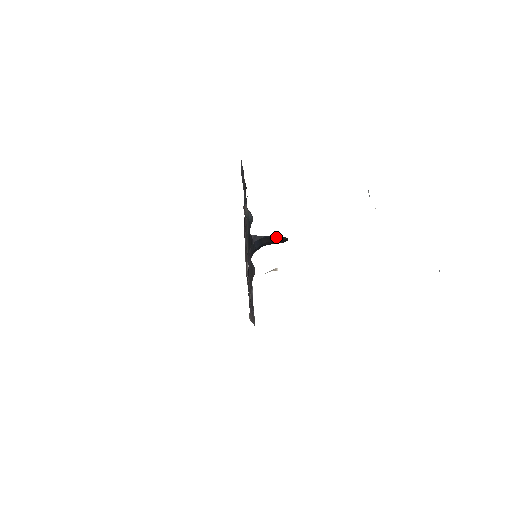
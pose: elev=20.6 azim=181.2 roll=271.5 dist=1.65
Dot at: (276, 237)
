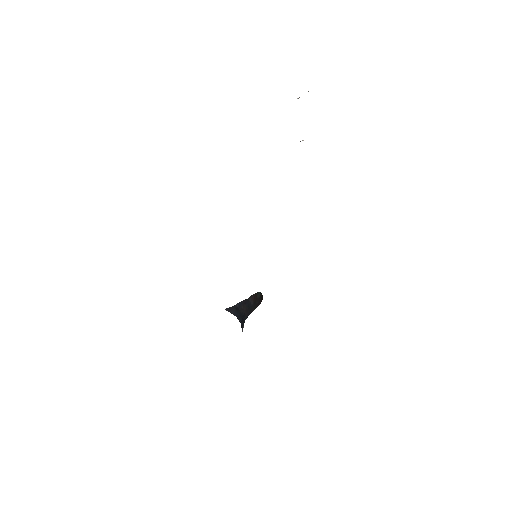
Dot at: (250, 298)
